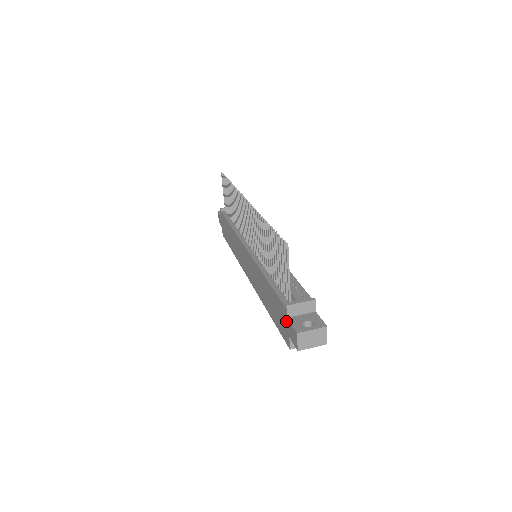
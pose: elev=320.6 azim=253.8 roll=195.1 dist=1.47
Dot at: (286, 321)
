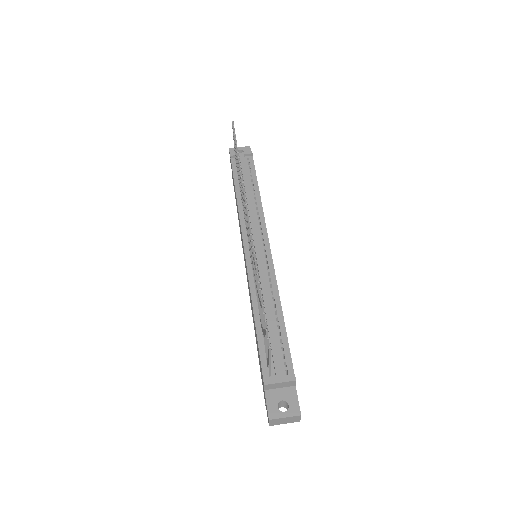
Dot at: (264, 390)
